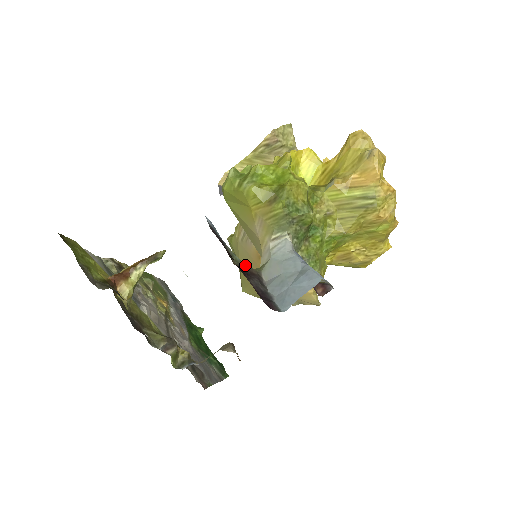
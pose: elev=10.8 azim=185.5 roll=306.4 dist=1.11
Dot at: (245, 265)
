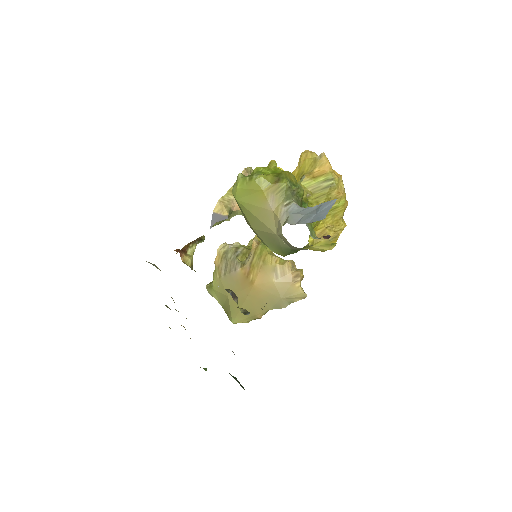
Dot at: occluded
